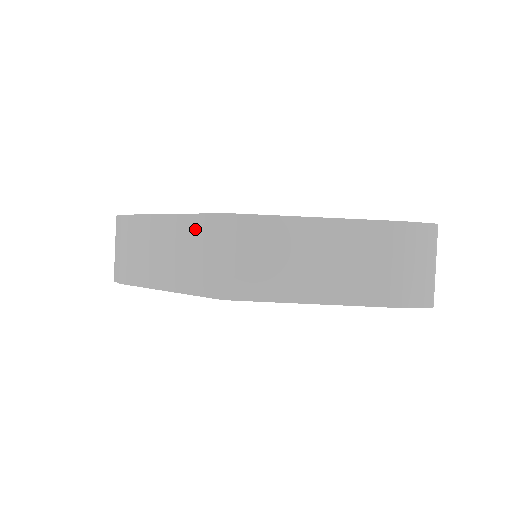
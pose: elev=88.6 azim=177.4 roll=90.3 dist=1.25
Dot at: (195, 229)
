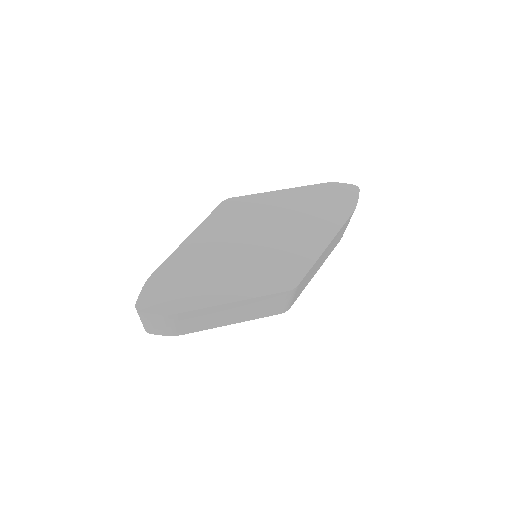
Dot at: (264, 301)
